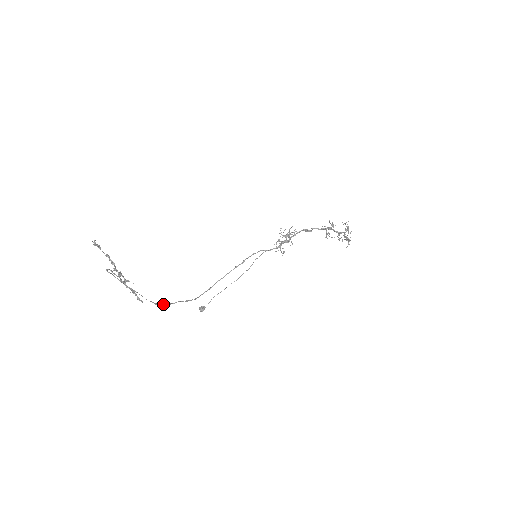
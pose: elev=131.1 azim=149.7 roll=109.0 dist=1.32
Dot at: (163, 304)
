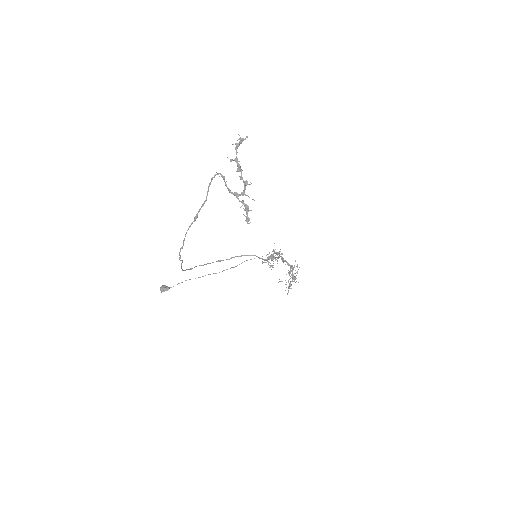
Dot at: occluded
